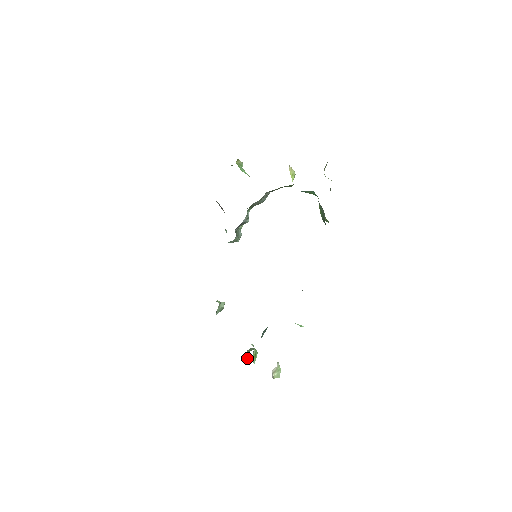
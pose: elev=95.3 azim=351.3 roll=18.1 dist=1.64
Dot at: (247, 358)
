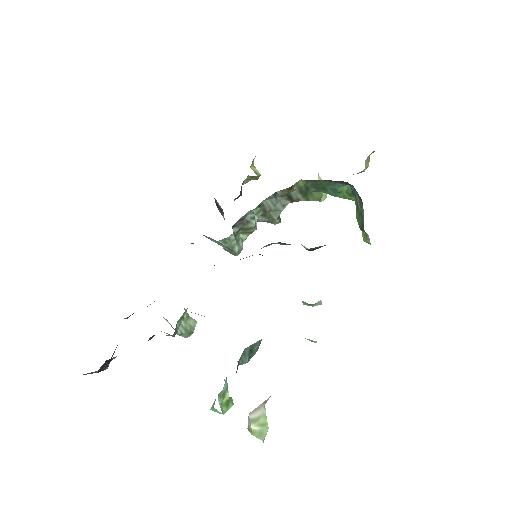
Dot at: (212, 406)
